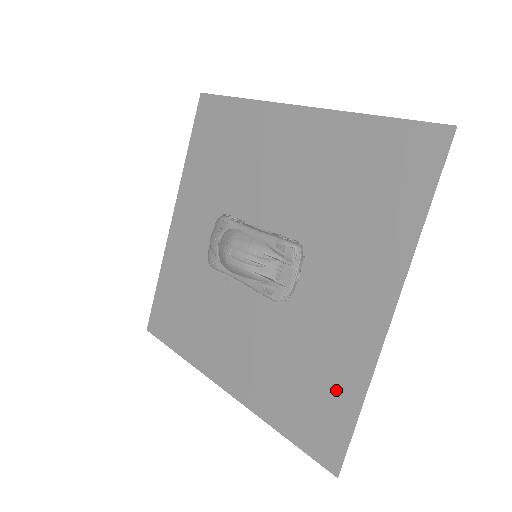
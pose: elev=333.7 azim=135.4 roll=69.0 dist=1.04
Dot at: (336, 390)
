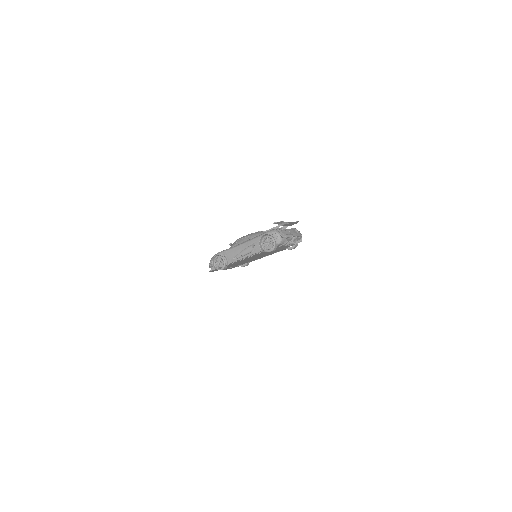
Dot at: occluded
